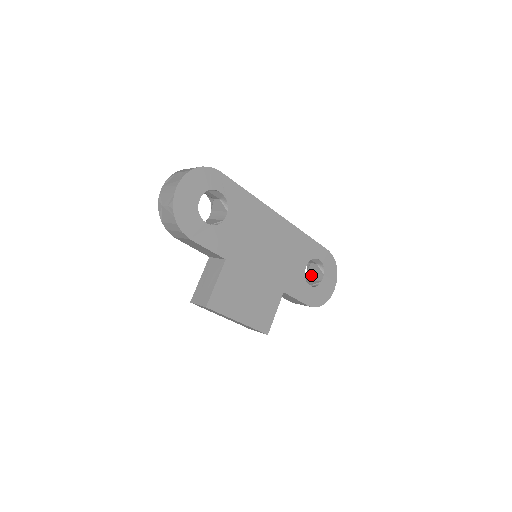
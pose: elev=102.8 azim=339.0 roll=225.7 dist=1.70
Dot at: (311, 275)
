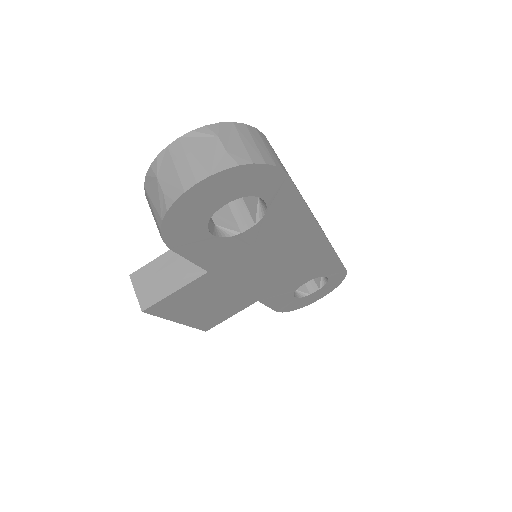
Dot at: occluded
